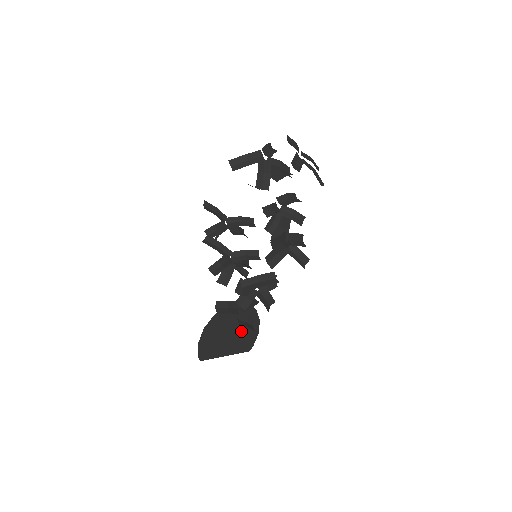
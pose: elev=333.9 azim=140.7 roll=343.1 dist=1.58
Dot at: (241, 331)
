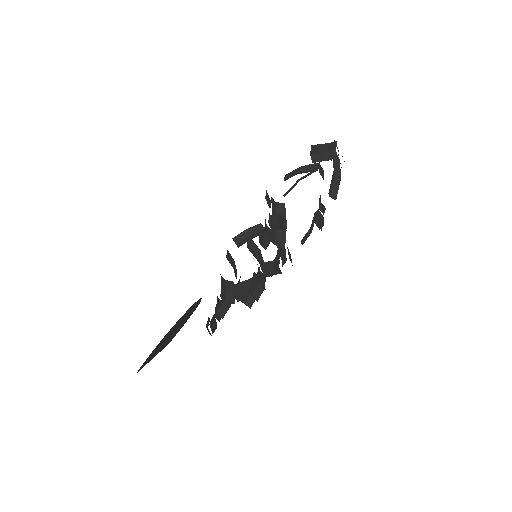
Dot at: (178, 327)
